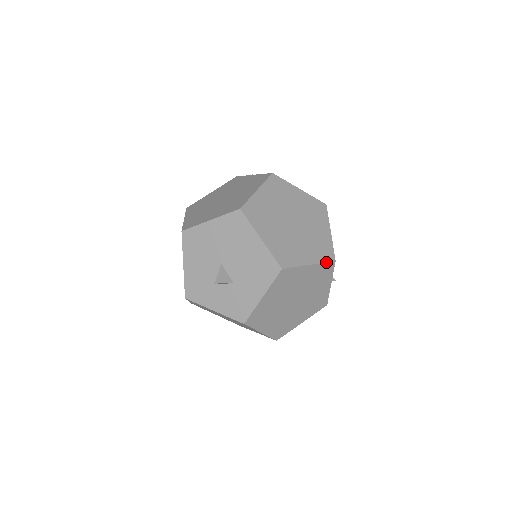
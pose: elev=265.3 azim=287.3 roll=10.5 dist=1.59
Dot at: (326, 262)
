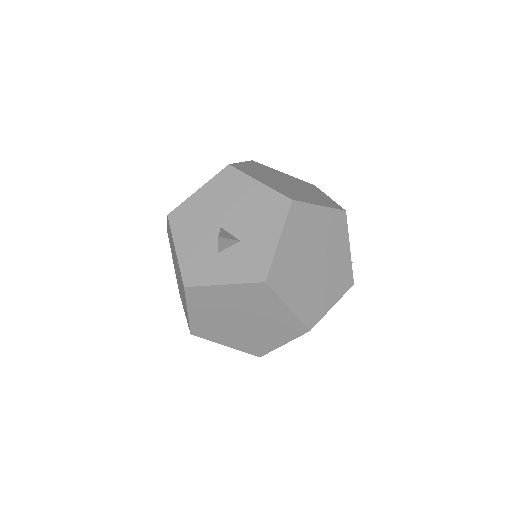
Dot at: (336, 209)
